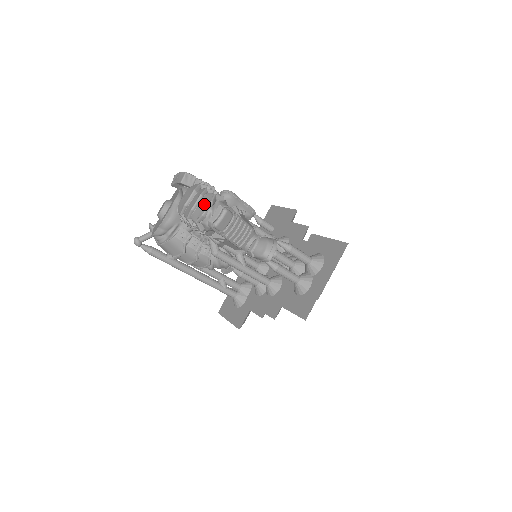
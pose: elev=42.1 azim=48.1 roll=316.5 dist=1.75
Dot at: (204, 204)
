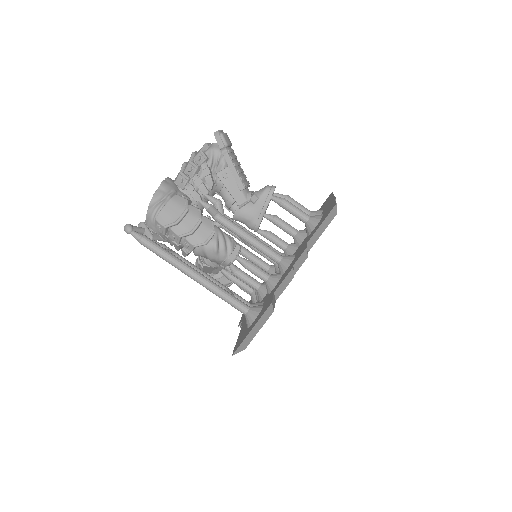
Dot at: occluded
